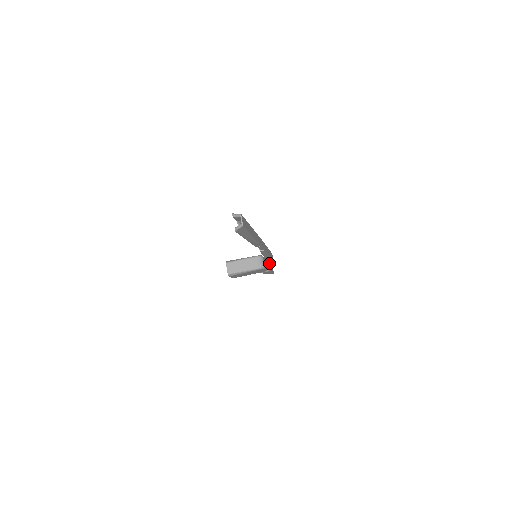
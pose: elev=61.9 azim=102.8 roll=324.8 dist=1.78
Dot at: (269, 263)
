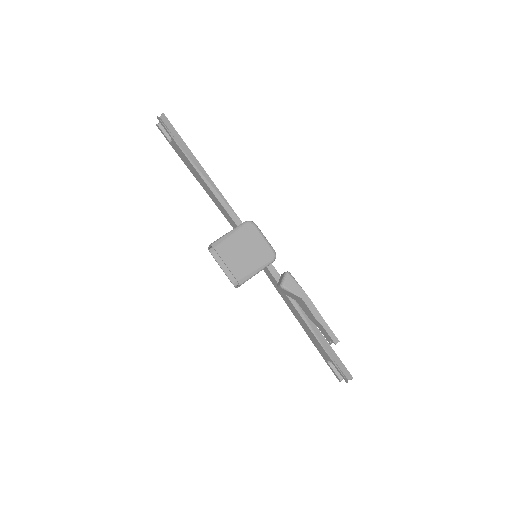
Dot at: occluded
